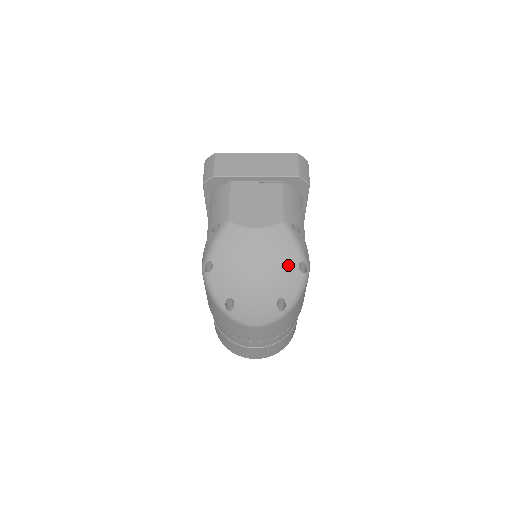
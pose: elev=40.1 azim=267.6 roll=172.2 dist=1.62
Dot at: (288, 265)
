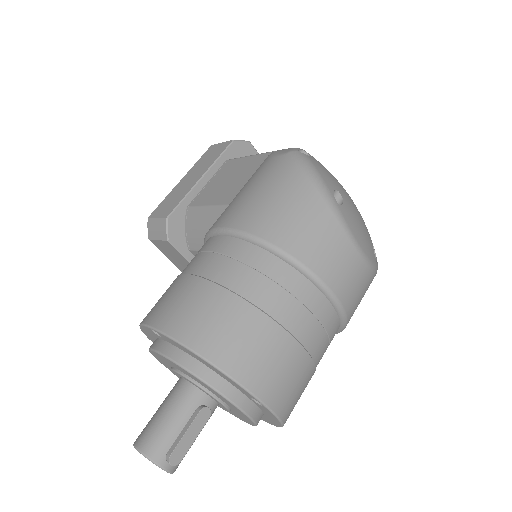
Dot at: occluded
